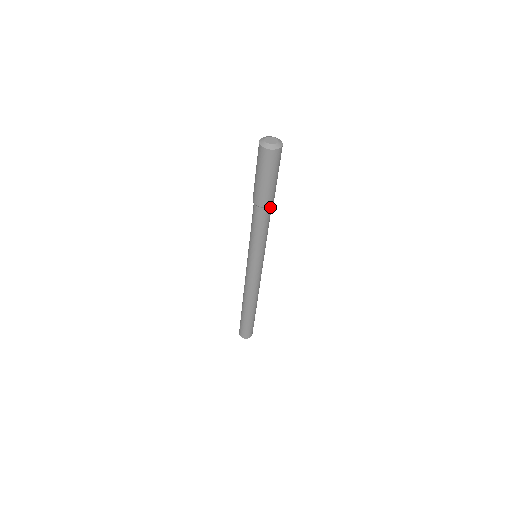
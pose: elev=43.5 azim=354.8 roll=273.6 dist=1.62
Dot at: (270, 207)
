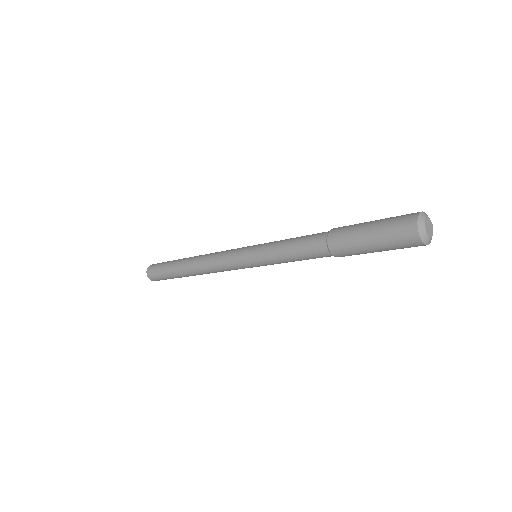
Dot at: occluded
